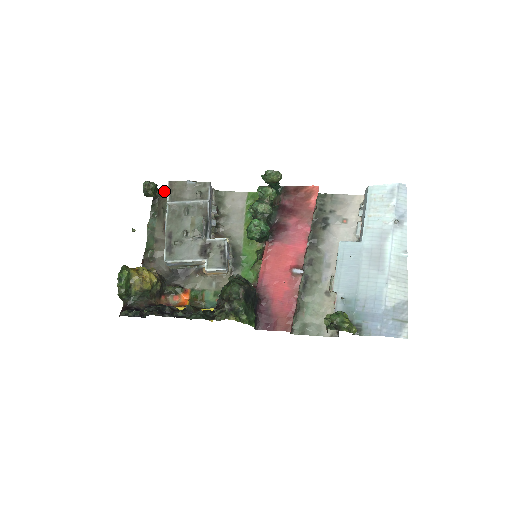
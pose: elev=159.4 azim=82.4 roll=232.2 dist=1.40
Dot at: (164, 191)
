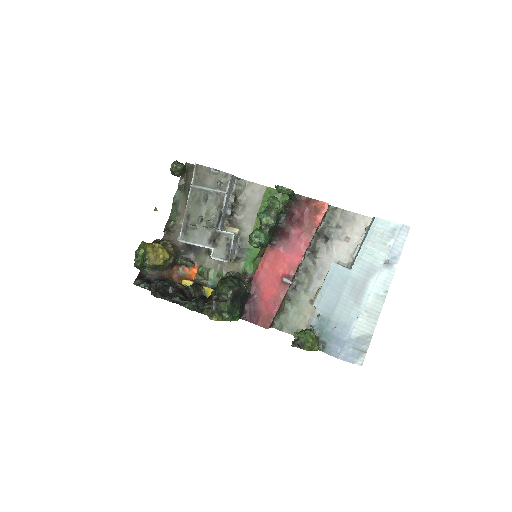
Dot at: (193, 167)
